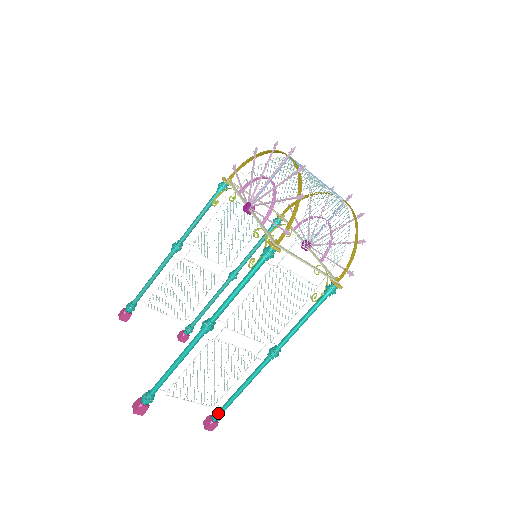
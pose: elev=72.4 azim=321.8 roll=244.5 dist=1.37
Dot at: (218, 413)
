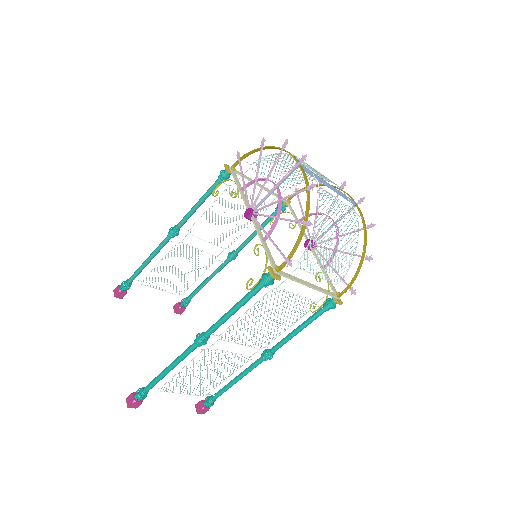
Dot at: (210, 400)
